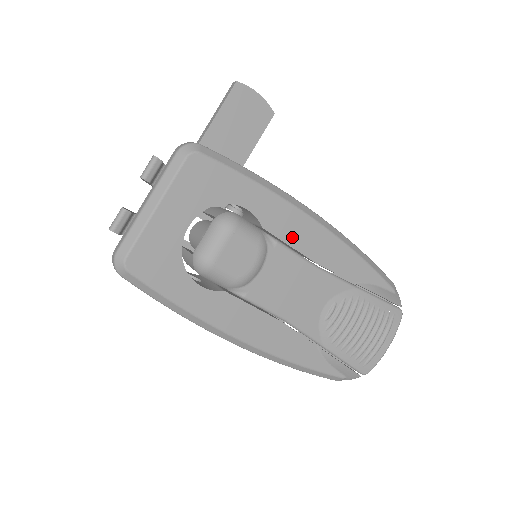
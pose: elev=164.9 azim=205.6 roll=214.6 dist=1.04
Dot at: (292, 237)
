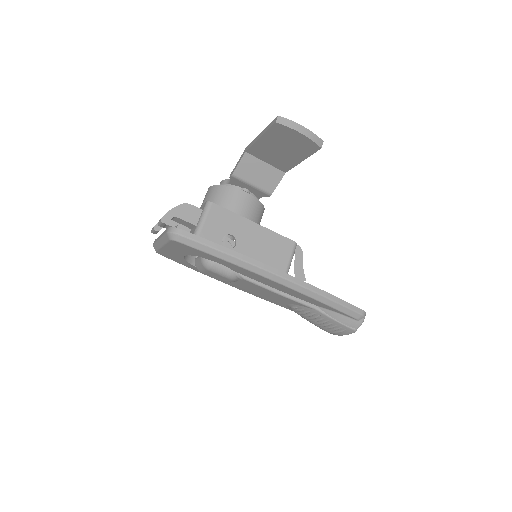
Dot at: (258, 279)
